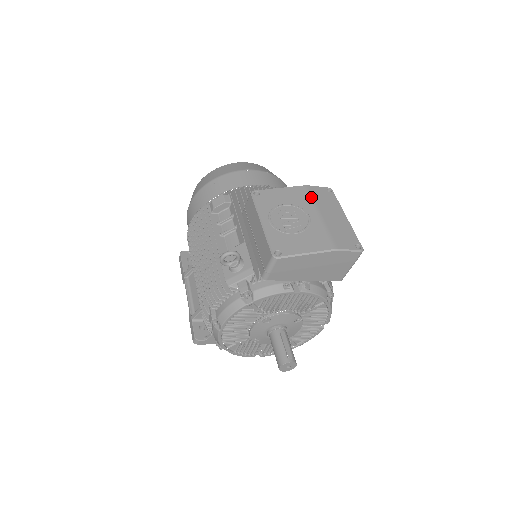
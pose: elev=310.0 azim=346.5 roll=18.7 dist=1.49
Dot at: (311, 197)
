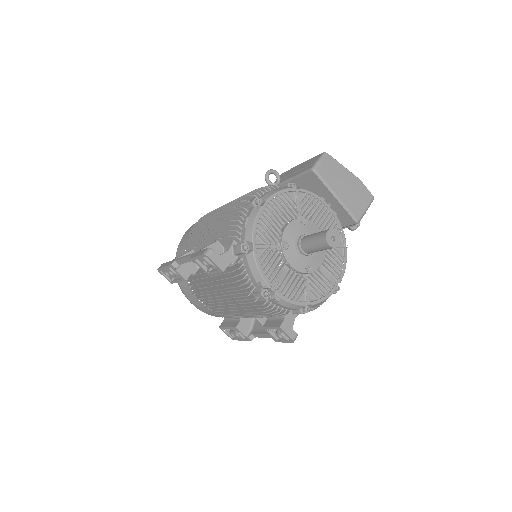
Dot at: occluded
